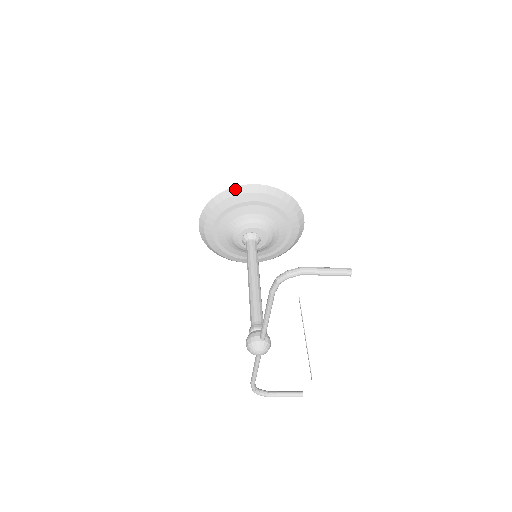
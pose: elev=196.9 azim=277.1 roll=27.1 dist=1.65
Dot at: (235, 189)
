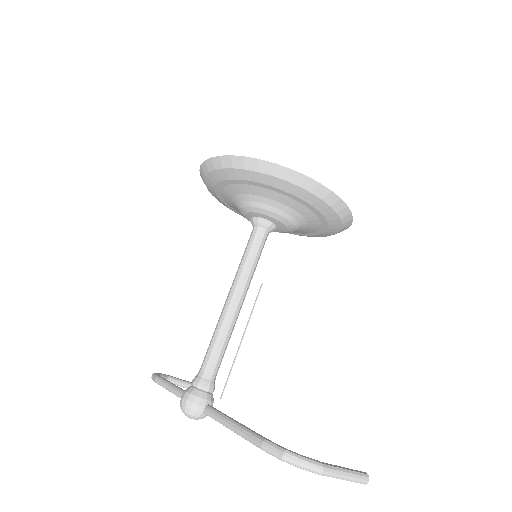
Dot at: (299, 176)
